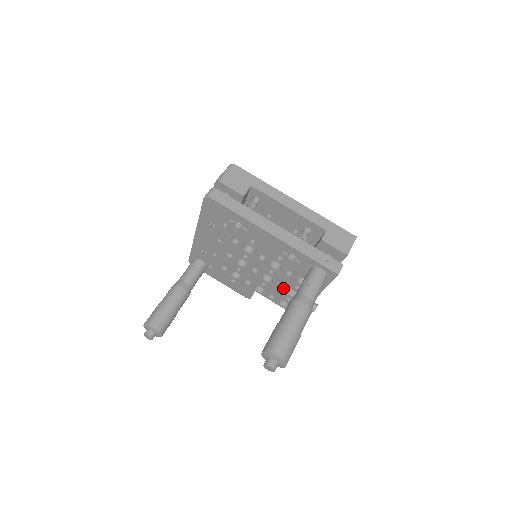
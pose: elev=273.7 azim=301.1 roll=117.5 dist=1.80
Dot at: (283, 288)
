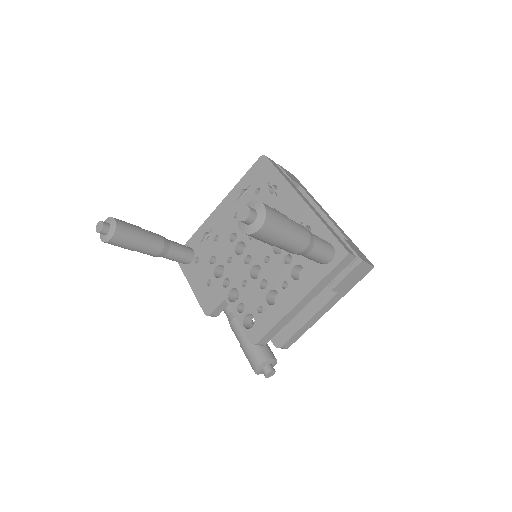
Dot at: (265, 288)
